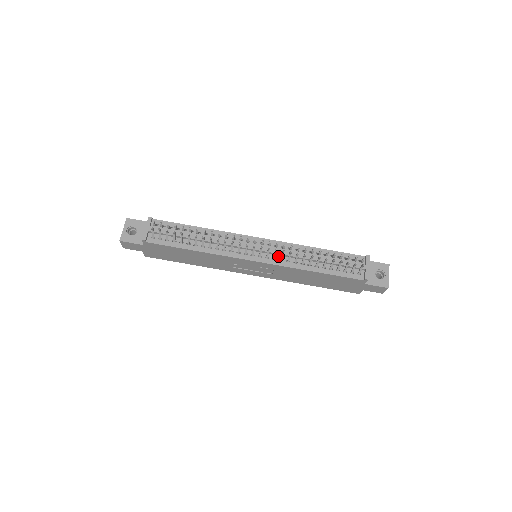
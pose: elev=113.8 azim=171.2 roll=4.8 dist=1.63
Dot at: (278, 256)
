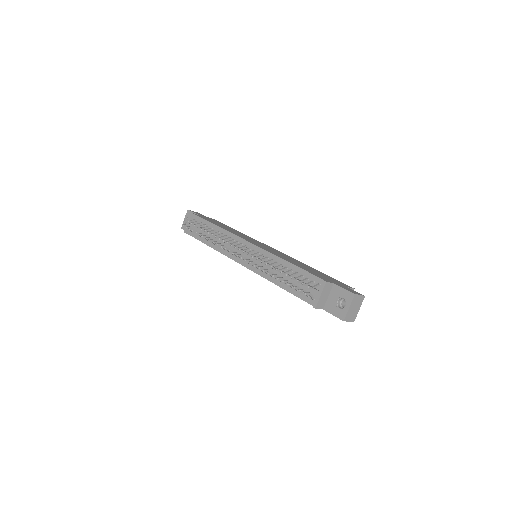
Dot at: (257, 263)
